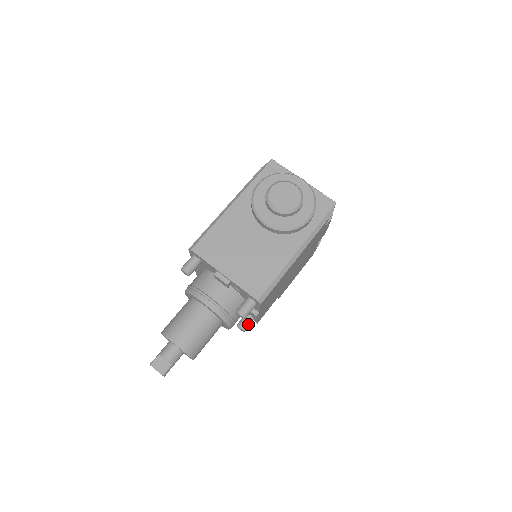
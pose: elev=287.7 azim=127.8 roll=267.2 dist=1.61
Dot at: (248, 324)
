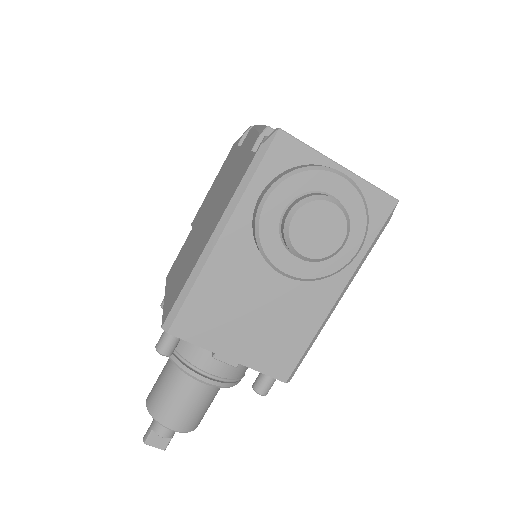
Dot at: occluded
